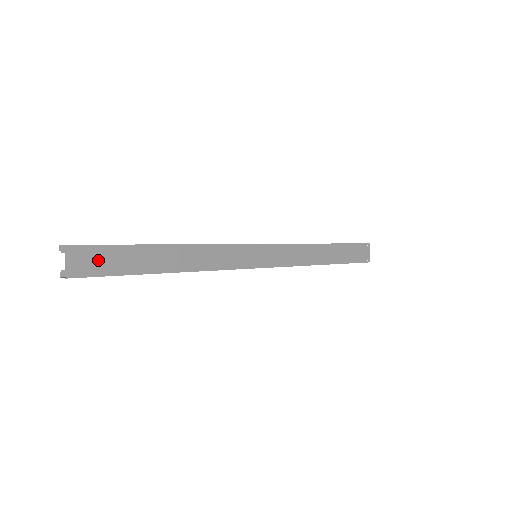
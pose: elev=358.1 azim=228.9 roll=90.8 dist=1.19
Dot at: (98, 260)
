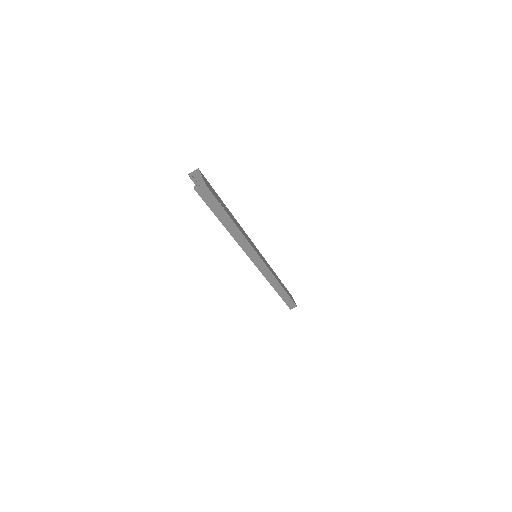
Dot at: (211, 188)
